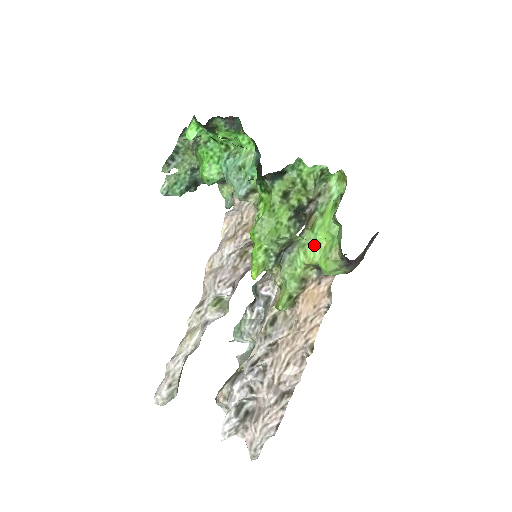
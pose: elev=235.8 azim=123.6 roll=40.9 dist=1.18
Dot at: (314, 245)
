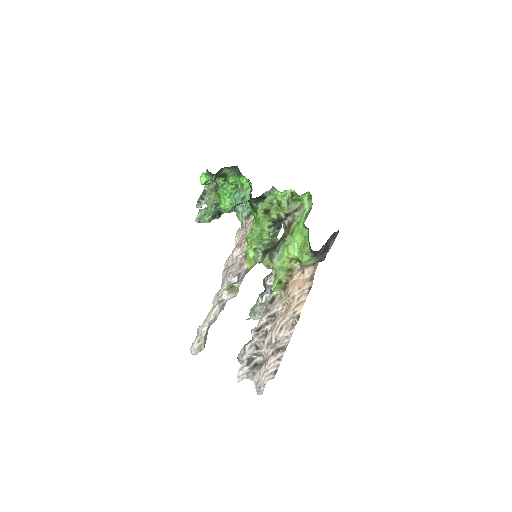
Dot at: (294, 245)
